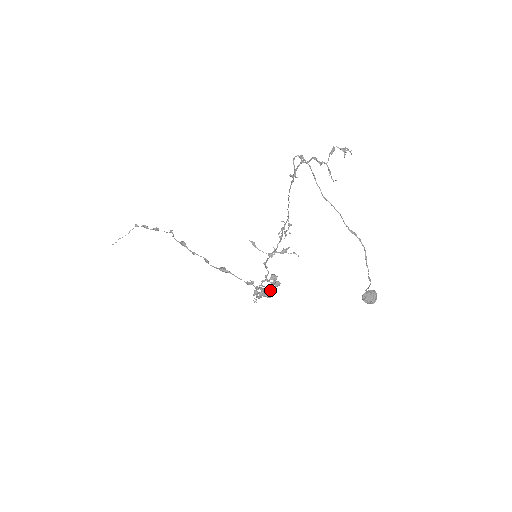
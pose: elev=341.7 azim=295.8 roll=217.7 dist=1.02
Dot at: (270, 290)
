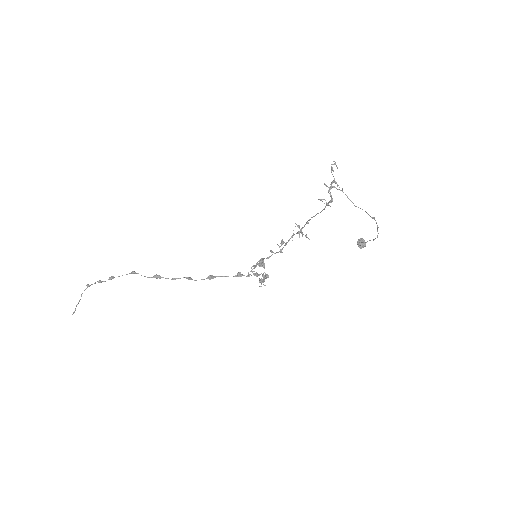
Dot at: occluded
